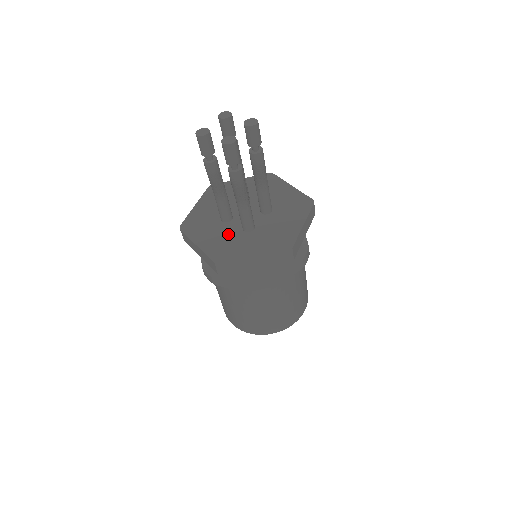
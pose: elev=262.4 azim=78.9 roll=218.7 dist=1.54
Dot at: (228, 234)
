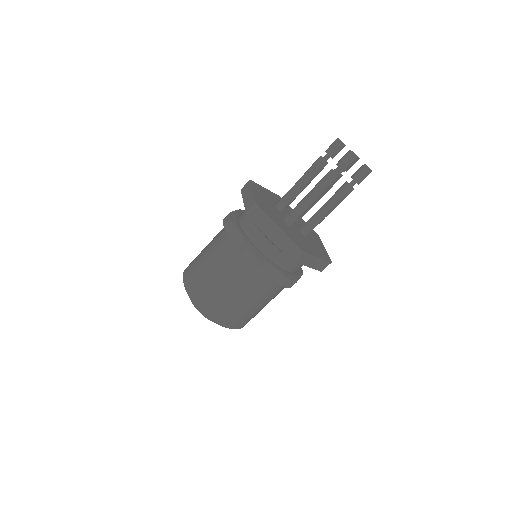
Dot at: (274, 210)
